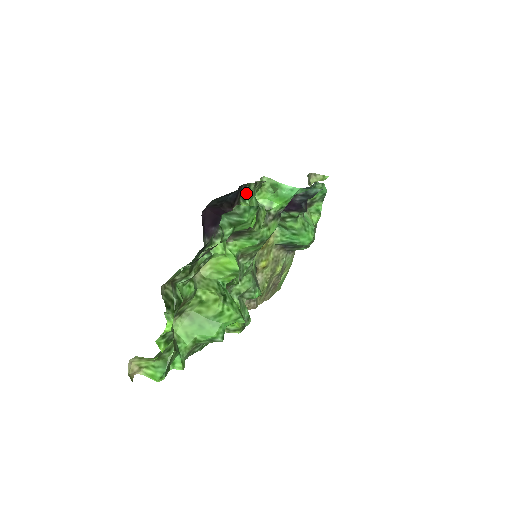
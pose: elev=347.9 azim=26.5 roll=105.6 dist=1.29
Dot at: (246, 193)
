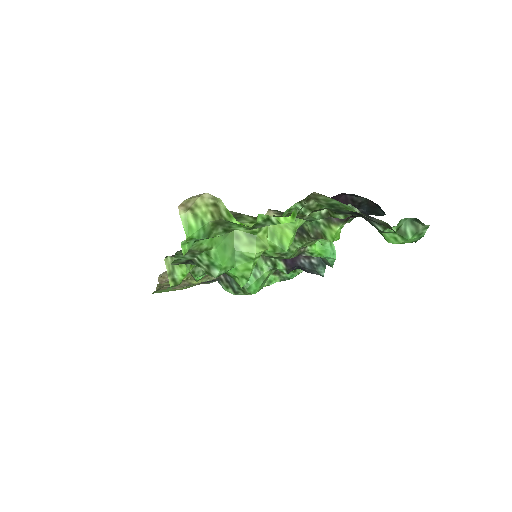
Dot at: occluded
